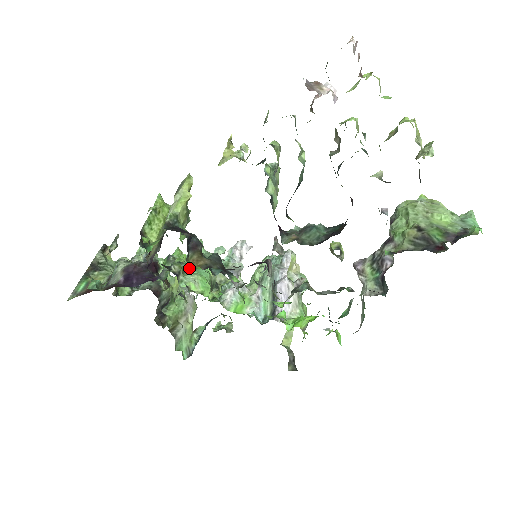
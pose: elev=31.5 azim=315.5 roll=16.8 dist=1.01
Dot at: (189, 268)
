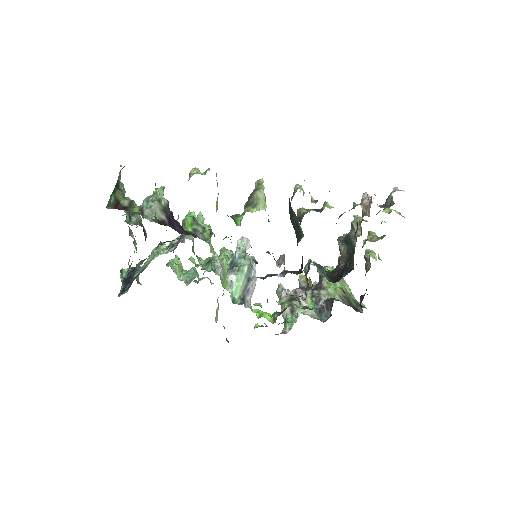
Dot at: occluded
